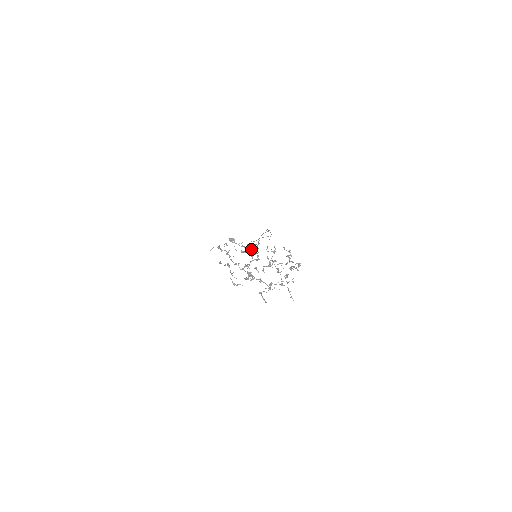
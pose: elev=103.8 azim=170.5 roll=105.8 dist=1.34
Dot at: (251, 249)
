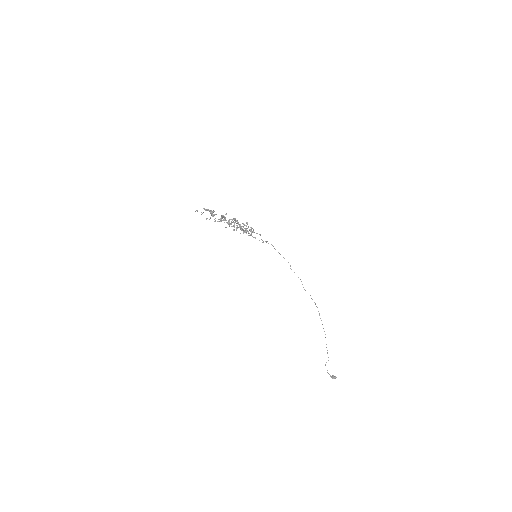
Dot at: occluded
